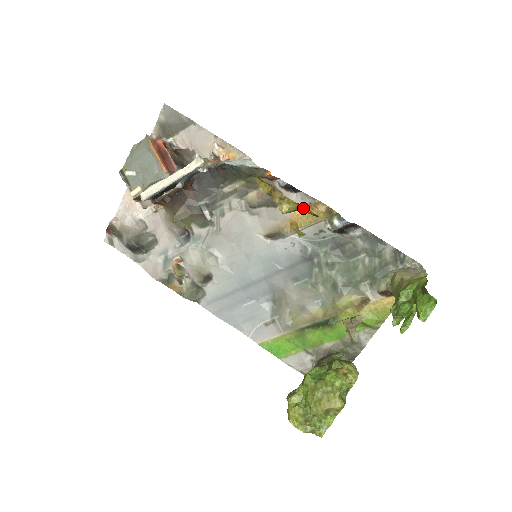
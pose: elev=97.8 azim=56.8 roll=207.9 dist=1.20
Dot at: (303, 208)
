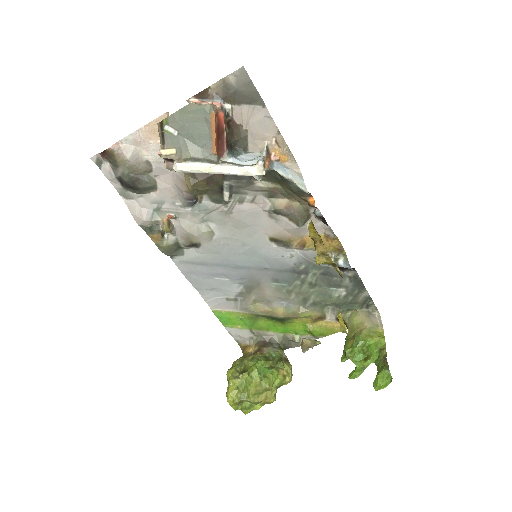
Dot at: (335, 266)
